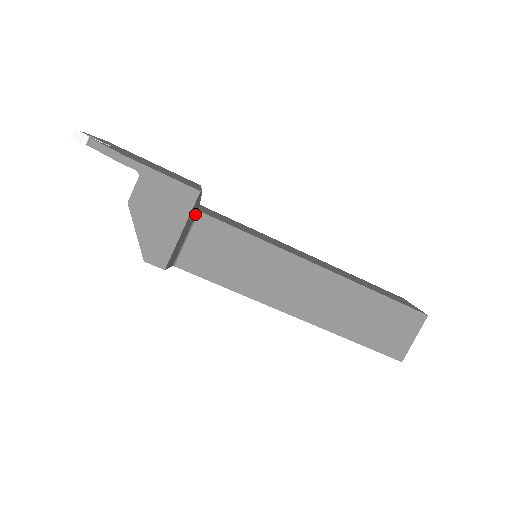
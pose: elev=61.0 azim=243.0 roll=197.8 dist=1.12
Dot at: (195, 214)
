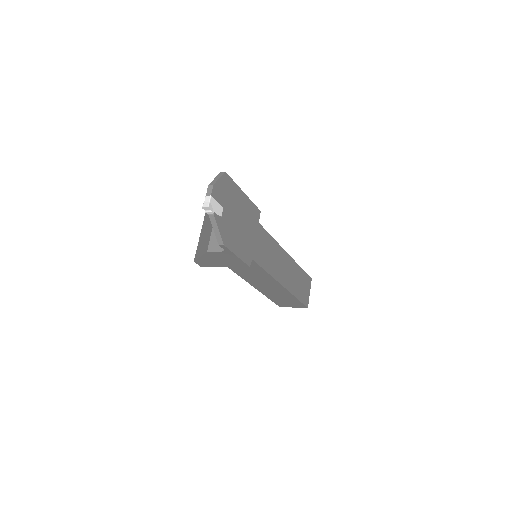
Dot at: occluded
